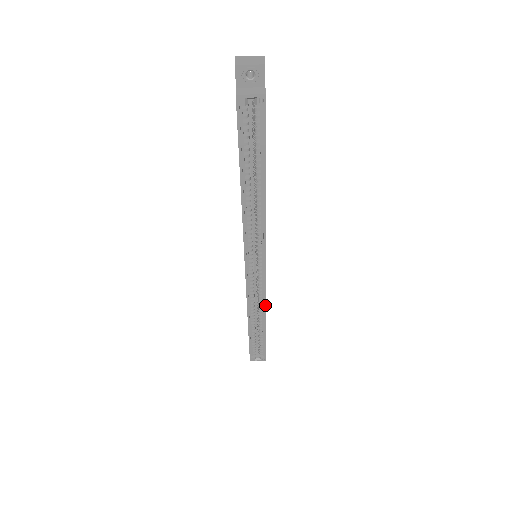
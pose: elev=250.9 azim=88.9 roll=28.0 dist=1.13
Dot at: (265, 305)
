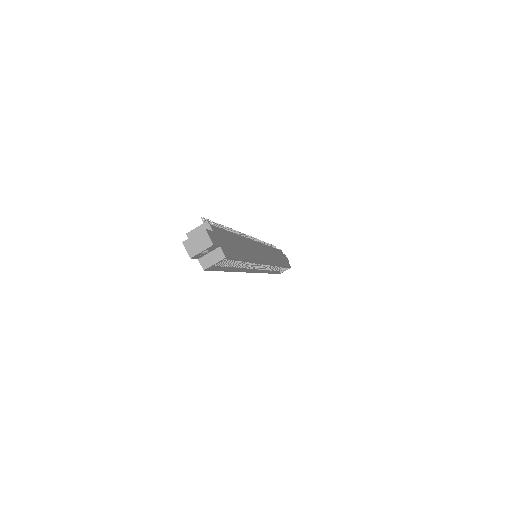
Dot at: occluded
